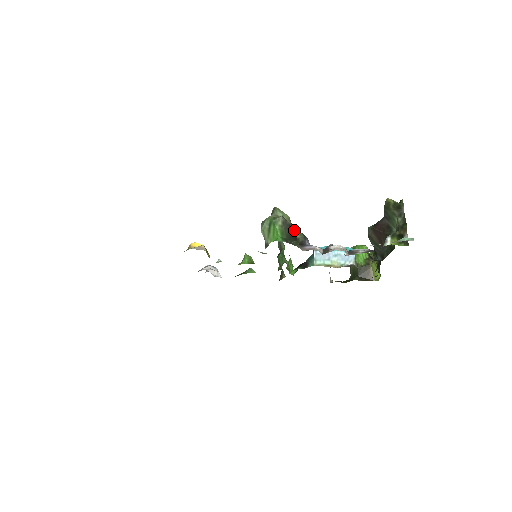
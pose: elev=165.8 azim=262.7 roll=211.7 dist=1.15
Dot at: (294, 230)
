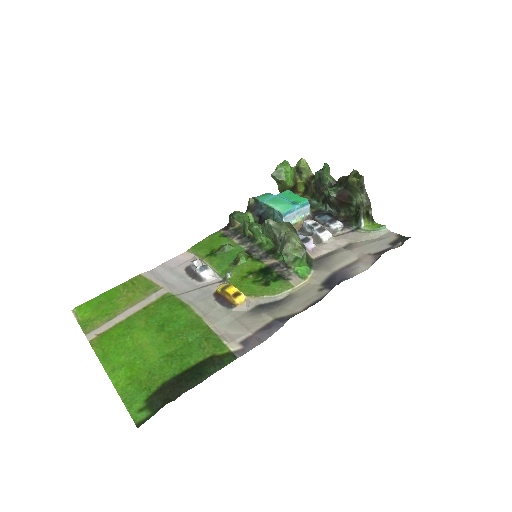
Dot at: (290, 231)
